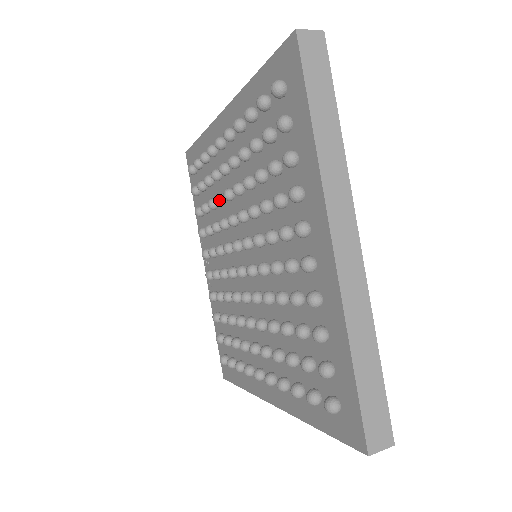
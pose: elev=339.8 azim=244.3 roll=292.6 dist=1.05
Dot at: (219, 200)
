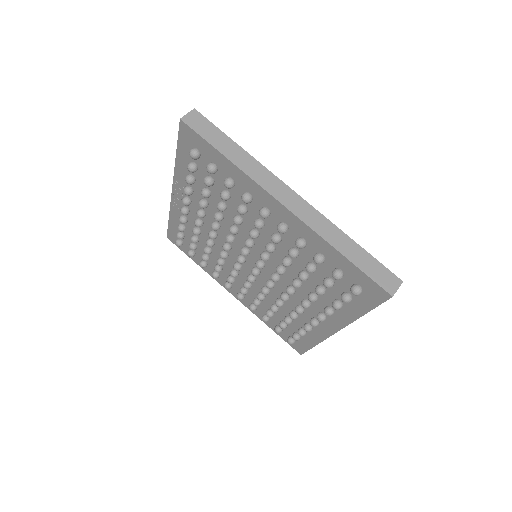
Dot at: occluded
